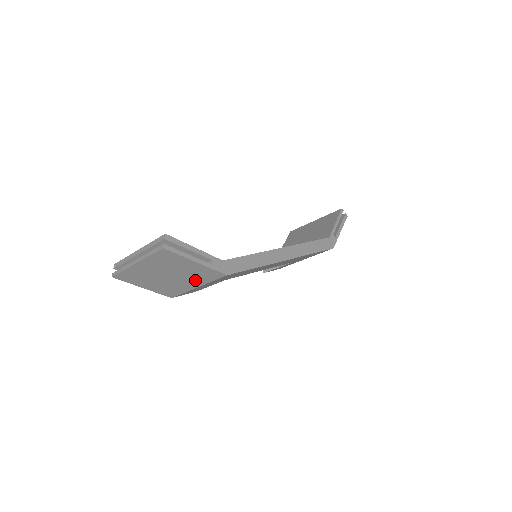
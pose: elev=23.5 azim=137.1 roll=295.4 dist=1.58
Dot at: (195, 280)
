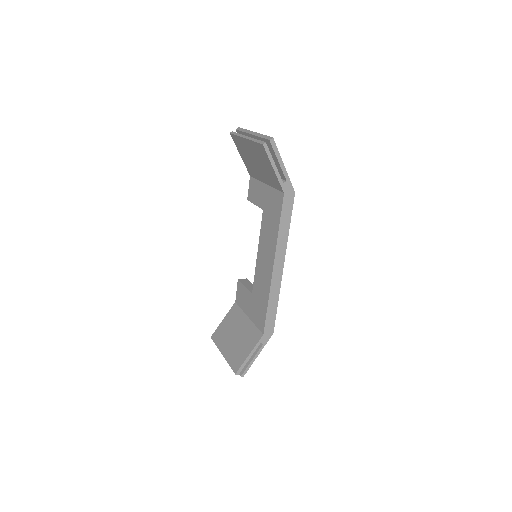
Dot at: occluded
